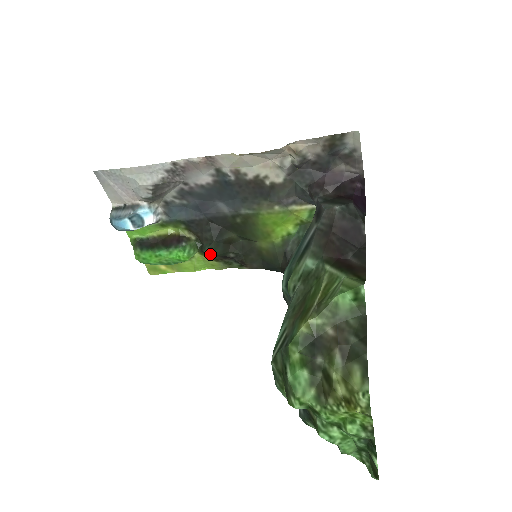
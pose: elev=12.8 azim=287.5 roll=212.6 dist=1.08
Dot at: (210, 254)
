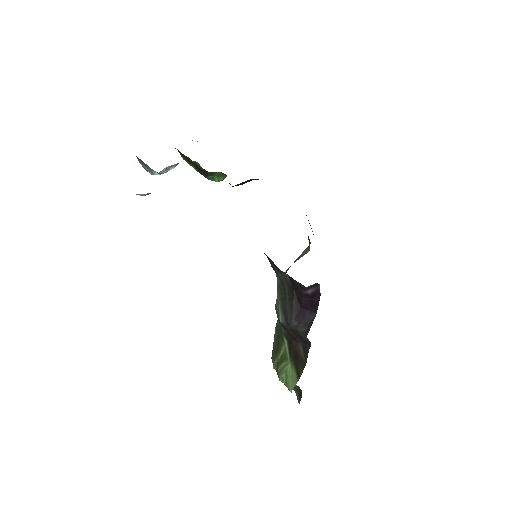
Dot at: occluded
